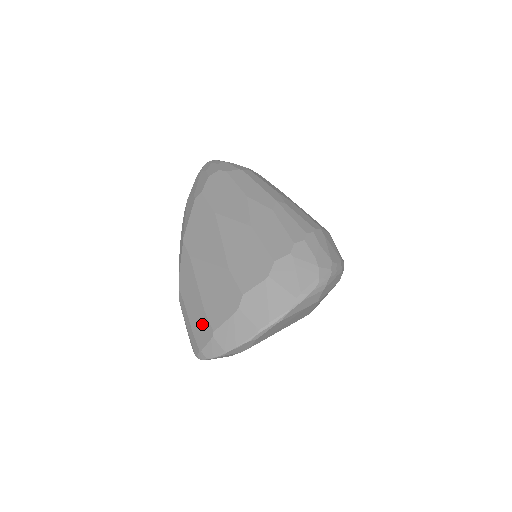
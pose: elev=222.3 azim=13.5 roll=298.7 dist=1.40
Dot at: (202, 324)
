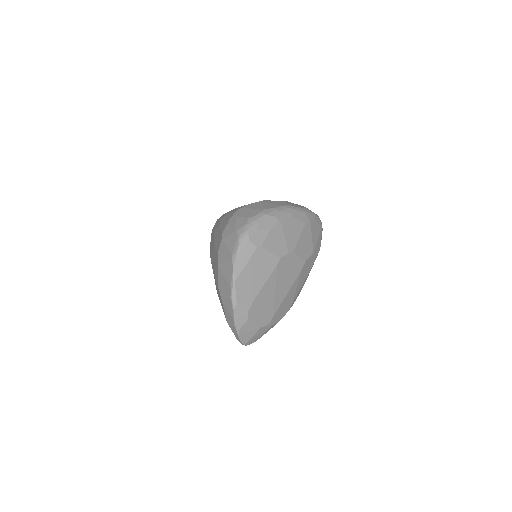
Dot at: occluded
